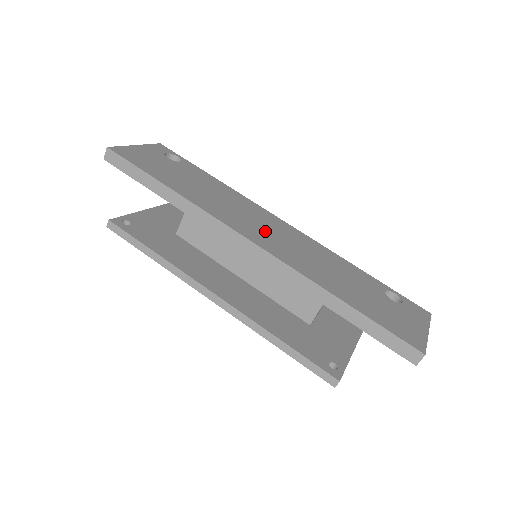
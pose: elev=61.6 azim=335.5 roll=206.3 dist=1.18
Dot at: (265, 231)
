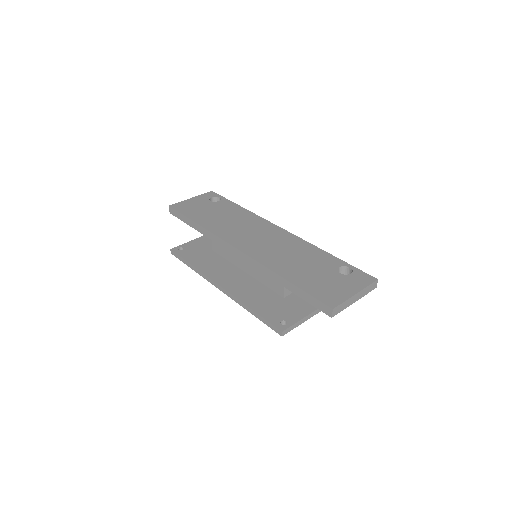
Dot at: (255, 239)
